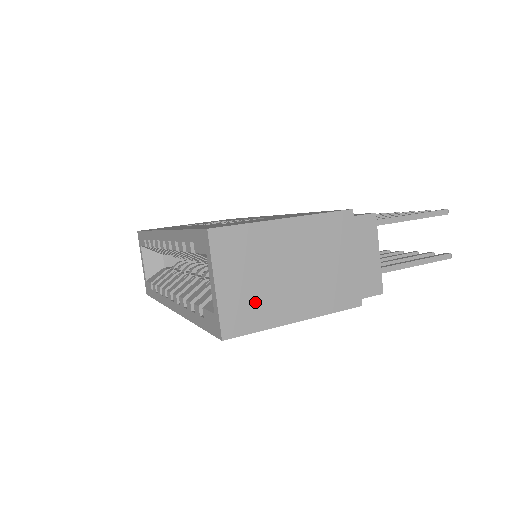
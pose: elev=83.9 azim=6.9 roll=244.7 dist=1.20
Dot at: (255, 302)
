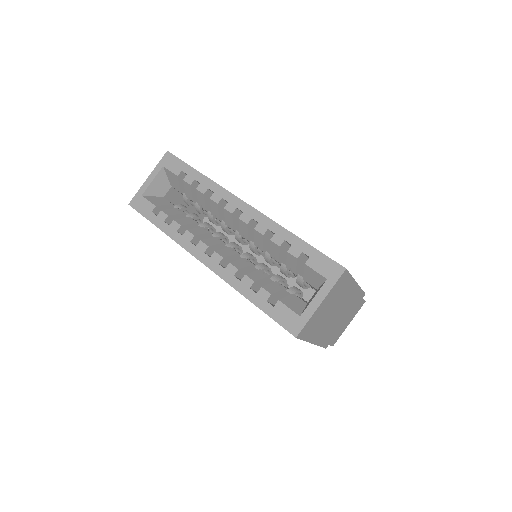
Dot at: (317, 323)
